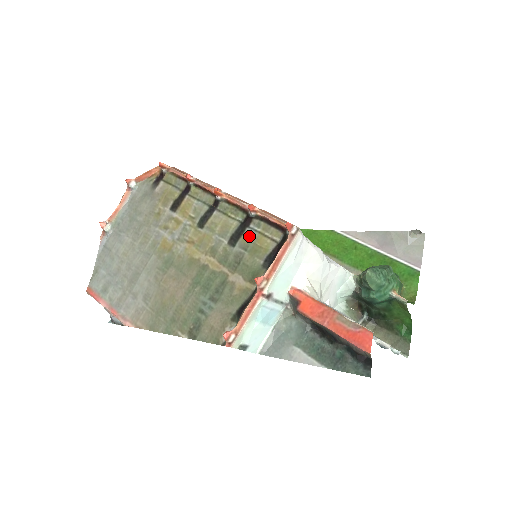
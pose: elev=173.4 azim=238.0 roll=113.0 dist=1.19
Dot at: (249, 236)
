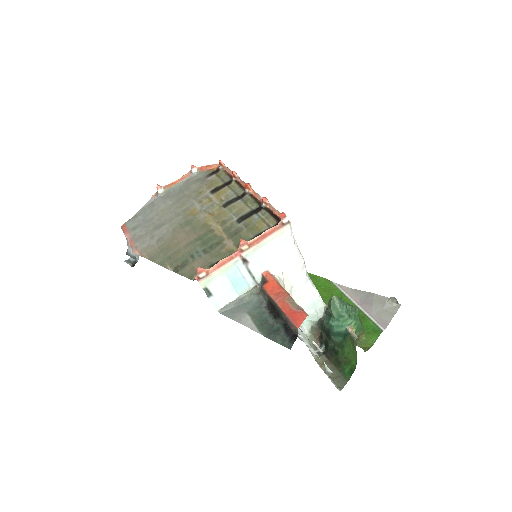
Dot at: (253, 219)
